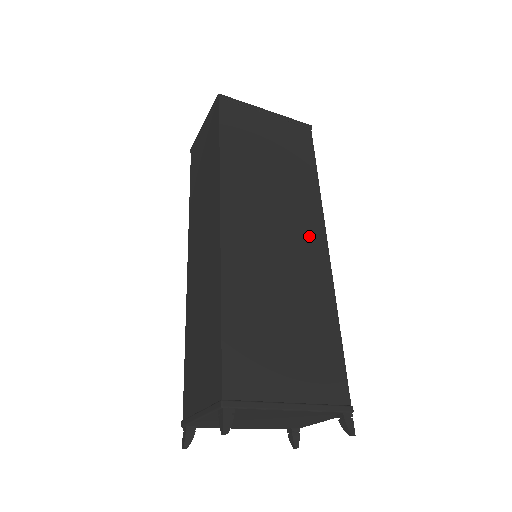
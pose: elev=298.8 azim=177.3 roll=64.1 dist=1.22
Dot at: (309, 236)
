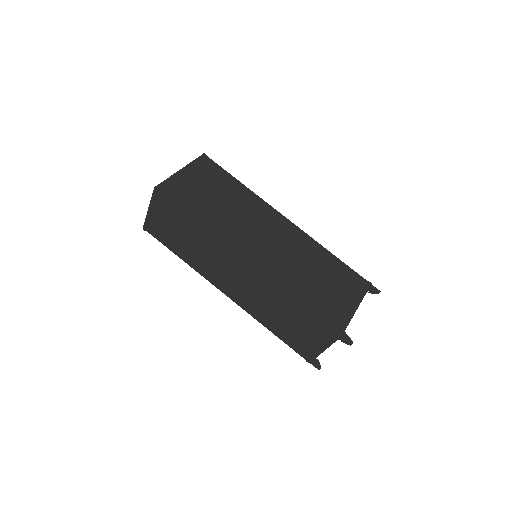
Dot at: (277, 223)
